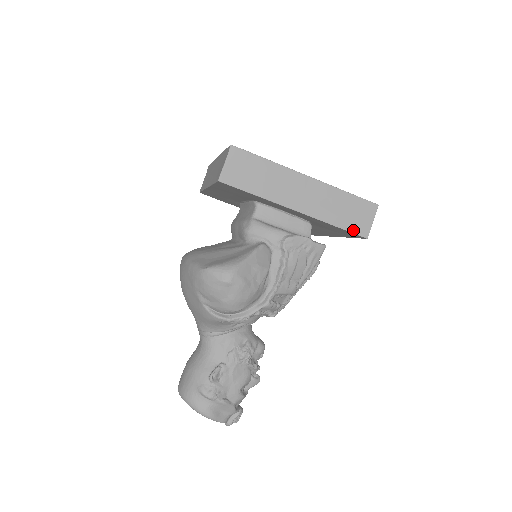
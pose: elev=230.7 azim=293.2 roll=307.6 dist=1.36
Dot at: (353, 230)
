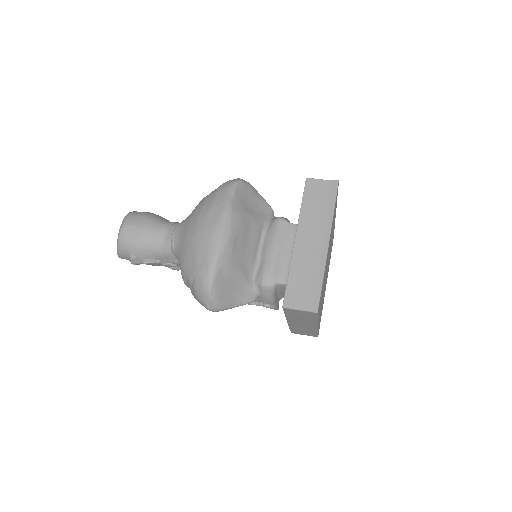
Dot at: (293, 331)
